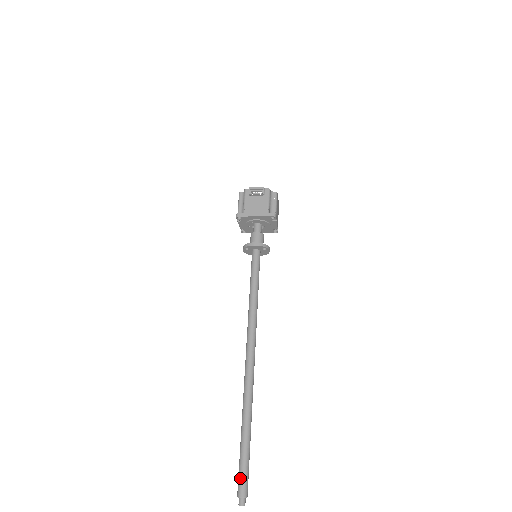
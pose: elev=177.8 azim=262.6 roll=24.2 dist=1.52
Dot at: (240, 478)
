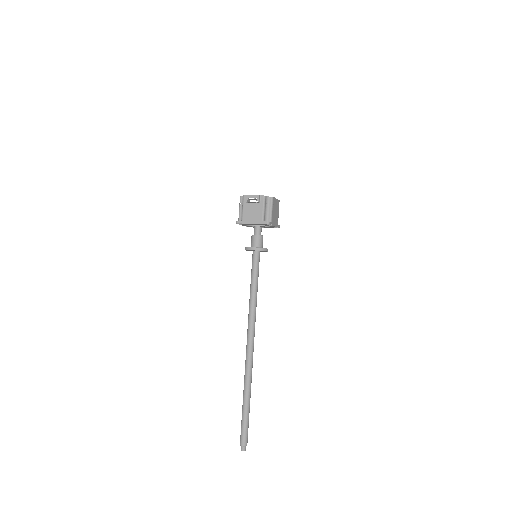
Dot at: (241, 433)
